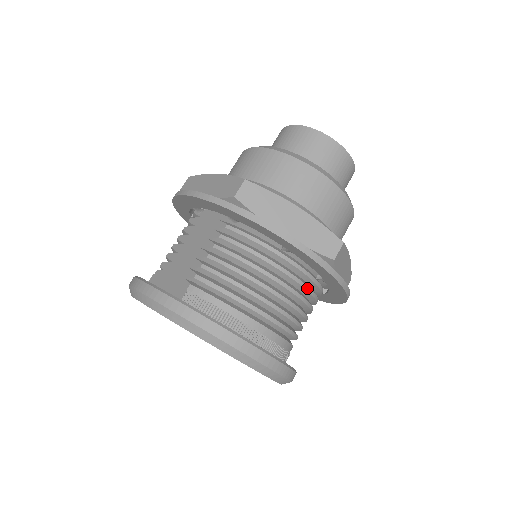
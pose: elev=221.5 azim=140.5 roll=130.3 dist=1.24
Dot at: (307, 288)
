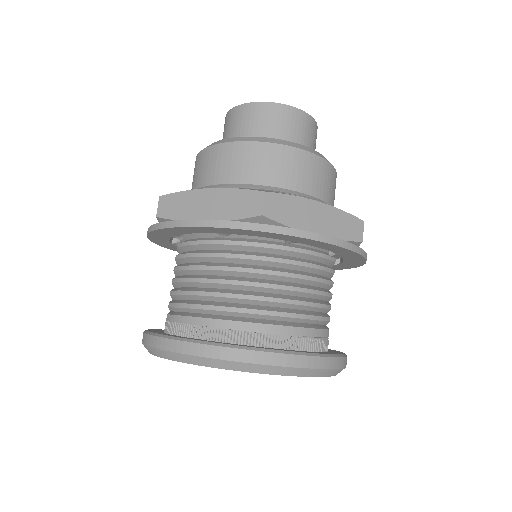
Dot at: (272, 259)
